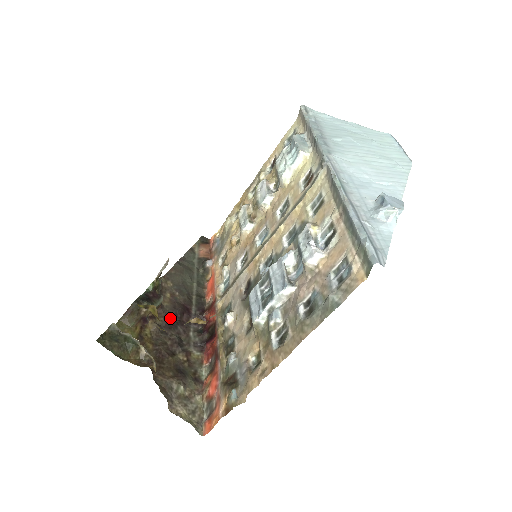
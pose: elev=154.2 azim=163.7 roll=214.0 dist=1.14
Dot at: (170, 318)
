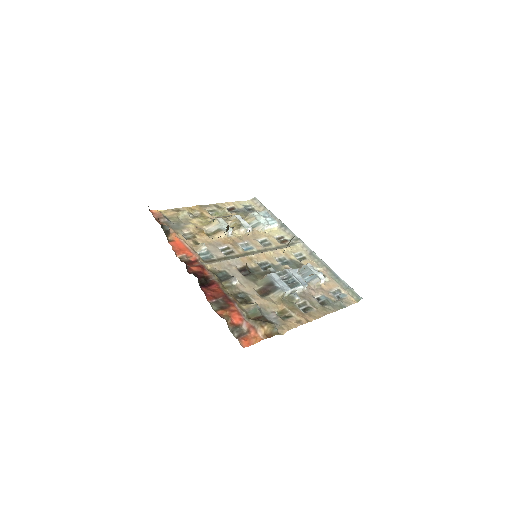
Dot at: occluded
